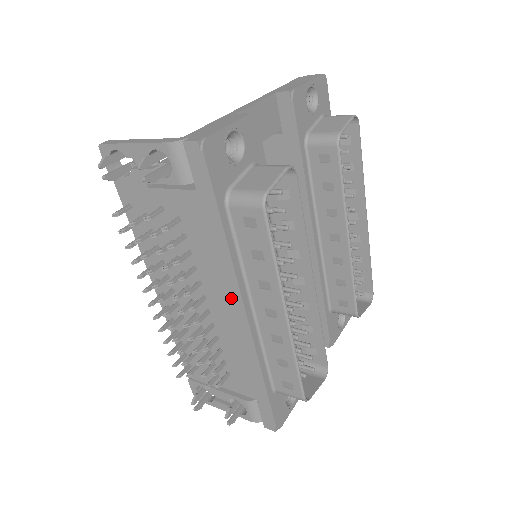
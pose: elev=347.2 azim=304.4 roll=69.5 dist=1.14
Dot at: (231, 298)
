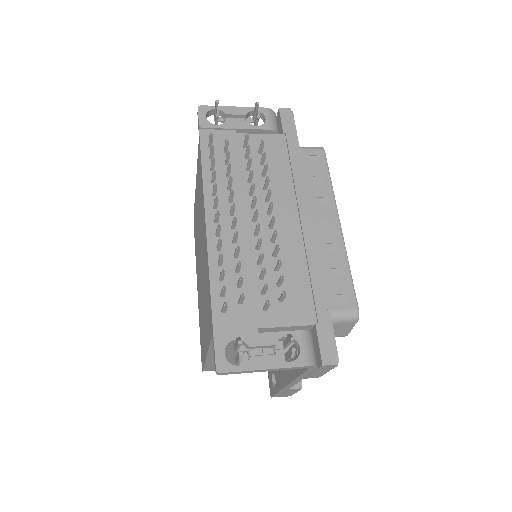
Dot at: (299, 206)
